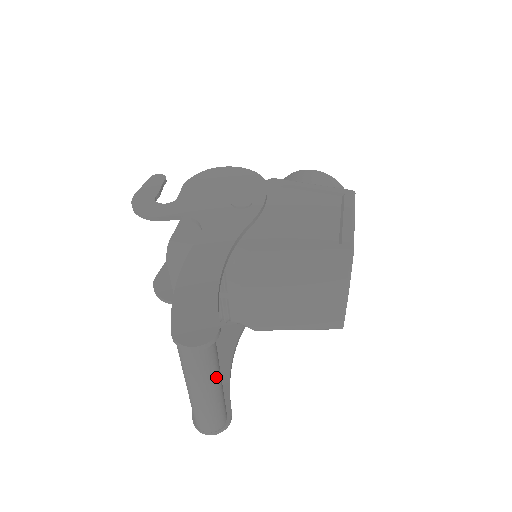
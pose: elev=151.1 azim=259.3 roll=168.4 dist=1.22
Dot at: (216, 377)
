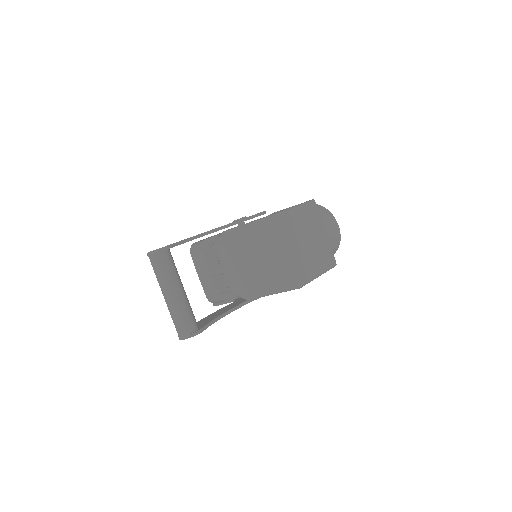
Dot at: (173, 282)
